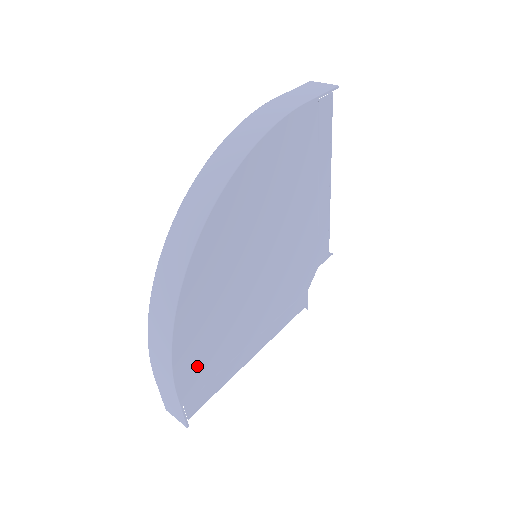
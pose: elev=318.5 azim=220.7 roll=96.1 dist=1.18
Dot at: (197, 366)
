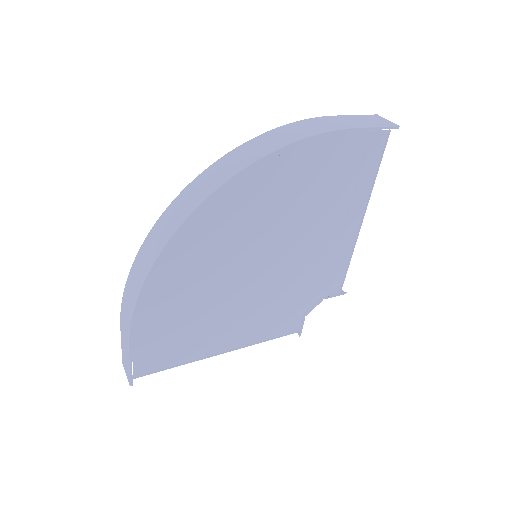
Dot at: (159, 332)
